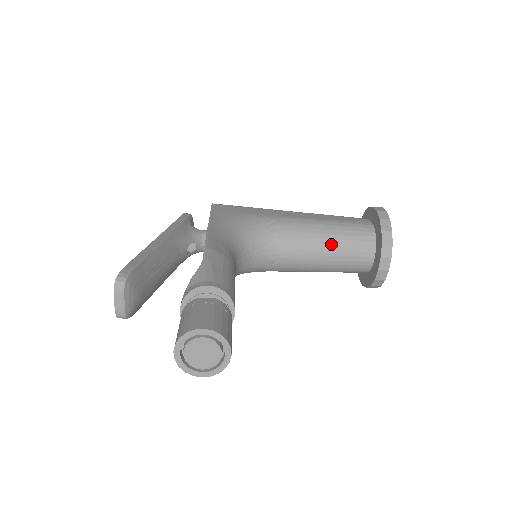
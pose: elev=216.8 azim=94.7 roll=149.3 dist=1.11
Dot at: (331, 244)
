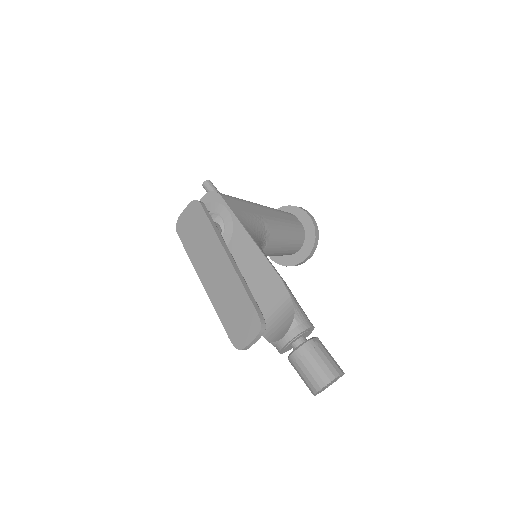
Dot at: (288, 243)
